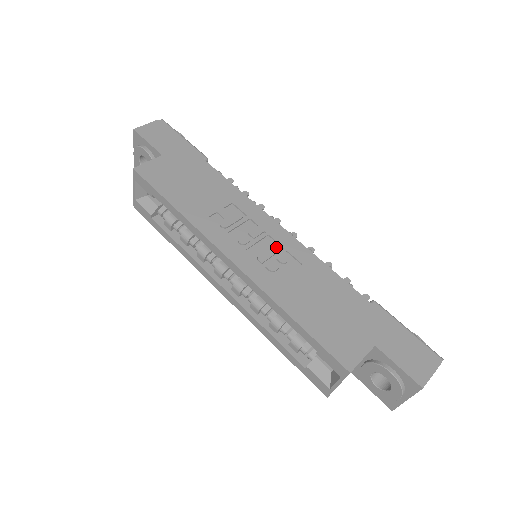
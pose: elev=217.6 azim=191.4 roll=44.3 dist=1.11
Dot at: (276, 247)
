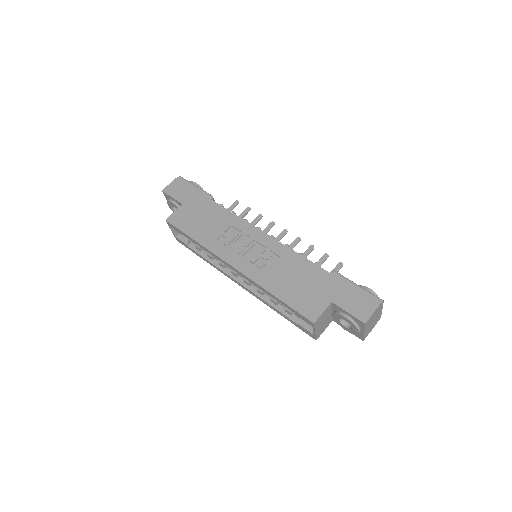
Dot at: (262, 249)
